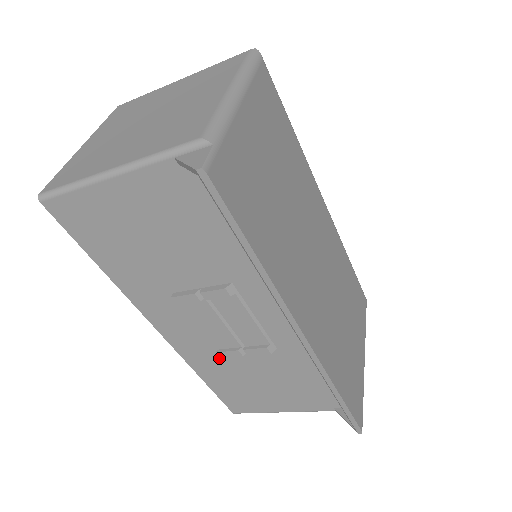
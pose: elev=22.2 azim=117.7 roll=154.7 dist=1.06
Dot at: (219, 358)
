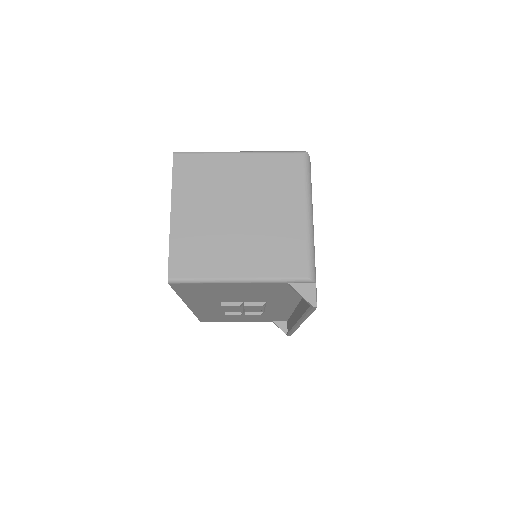
Dot at: (220, 313)
